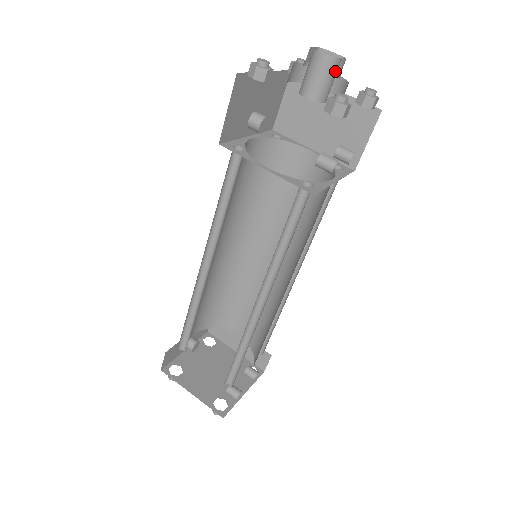
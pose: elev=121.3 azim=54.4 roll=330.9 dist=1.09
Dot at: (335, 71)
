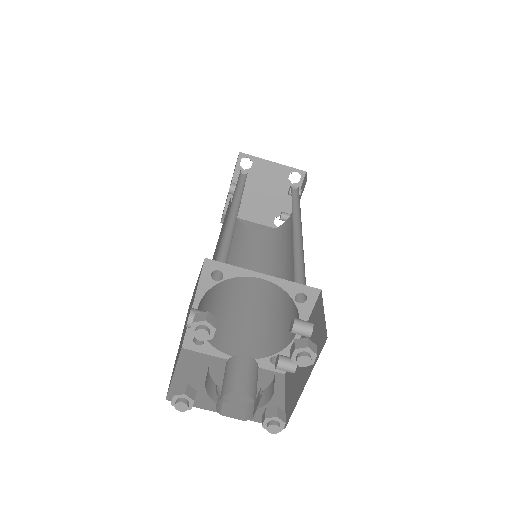
Dot at: occluded
